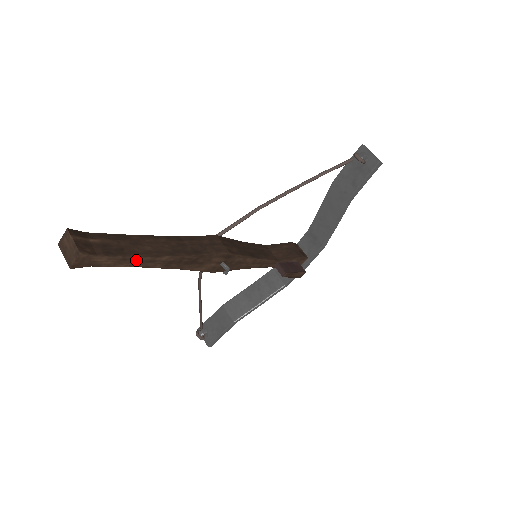
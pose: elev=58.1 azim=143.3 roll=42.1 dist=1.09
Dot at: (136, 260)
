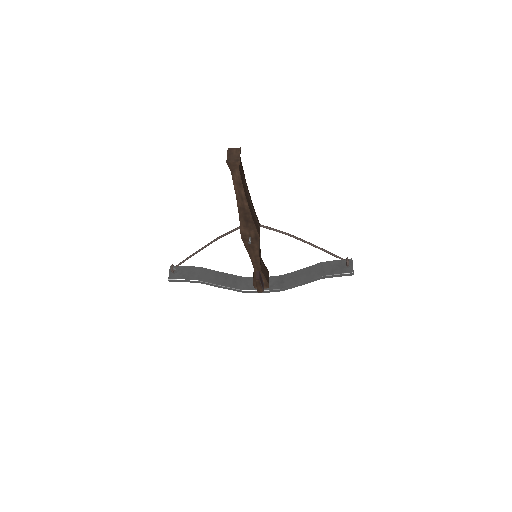
Dot at: (241, 190)
